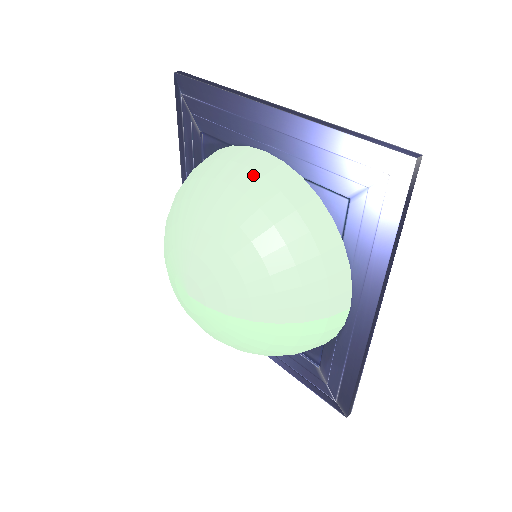
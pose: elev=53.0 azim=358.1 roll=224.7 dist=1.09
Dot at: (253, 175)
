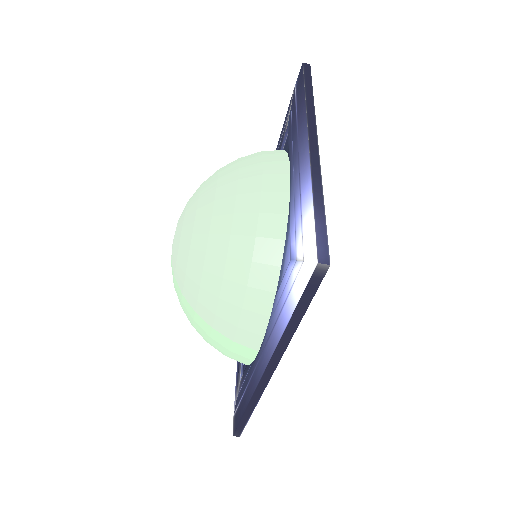
Dot at: (257, 185)
